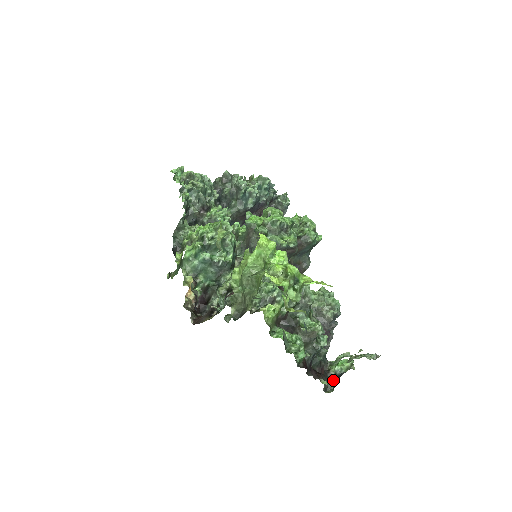
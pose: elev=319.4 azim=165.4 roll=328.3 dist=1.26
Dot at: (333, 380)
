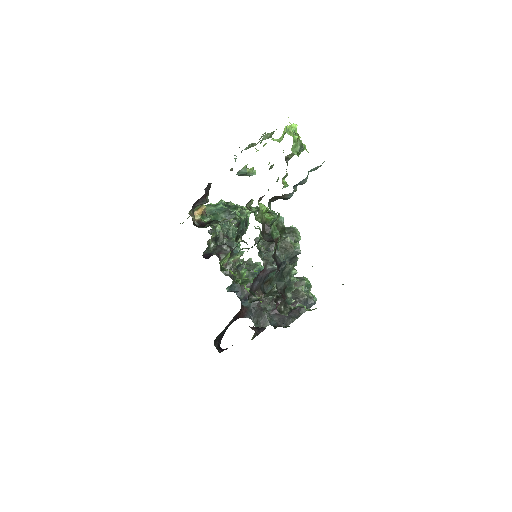
Dot at: (290, 310)
